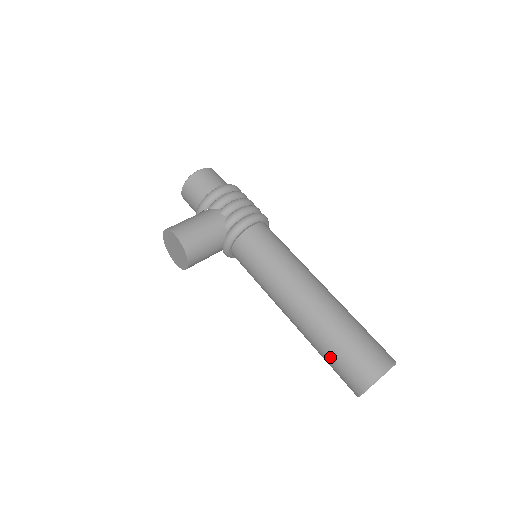
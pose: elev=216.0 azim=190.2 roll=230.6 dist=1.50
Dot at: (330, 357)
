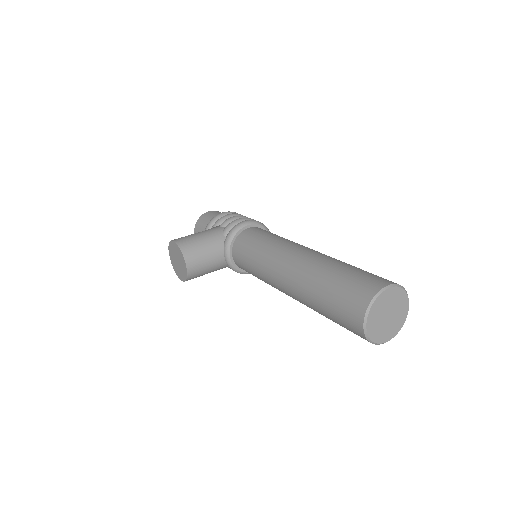
Dot at: (325, 301)
